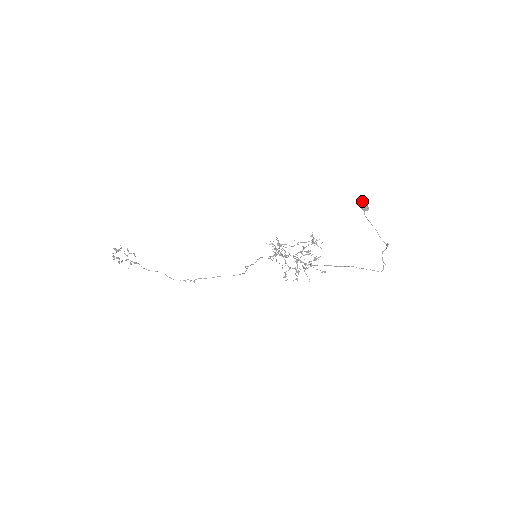
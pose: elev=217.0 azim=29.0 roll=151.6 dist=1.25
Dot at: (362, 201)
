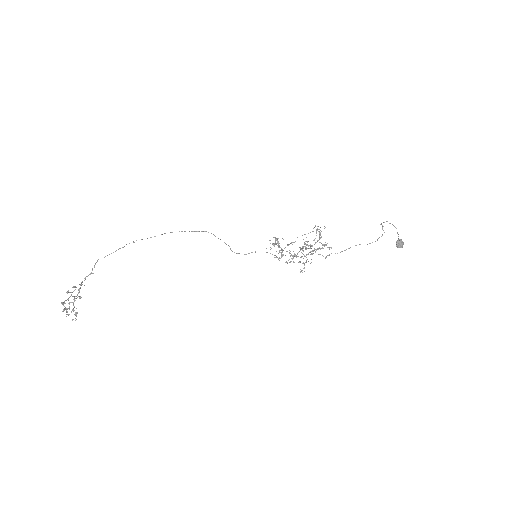
Dot at: (400, 242)
